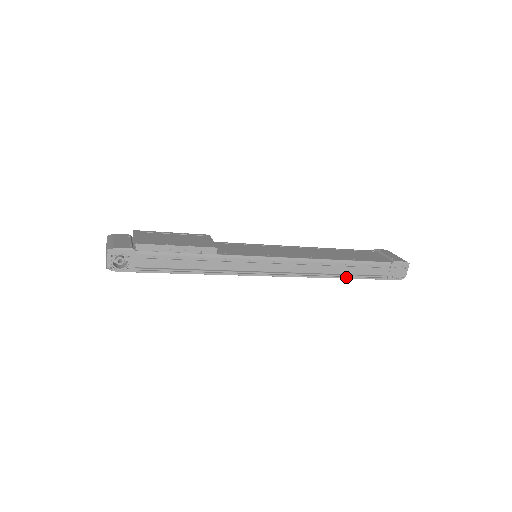
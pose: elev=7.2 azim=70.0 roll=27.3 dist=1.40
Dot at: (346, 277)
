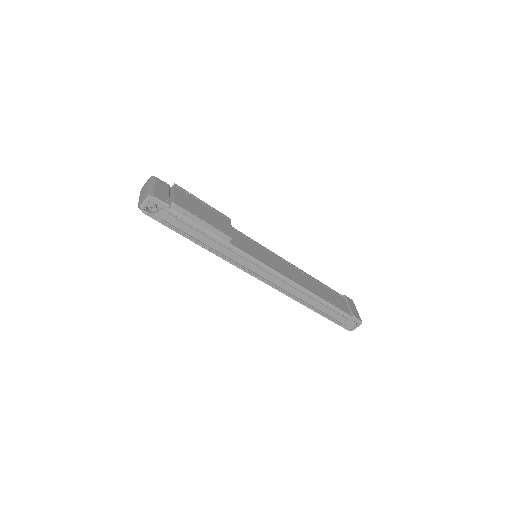
Dot at: (312, 308)
